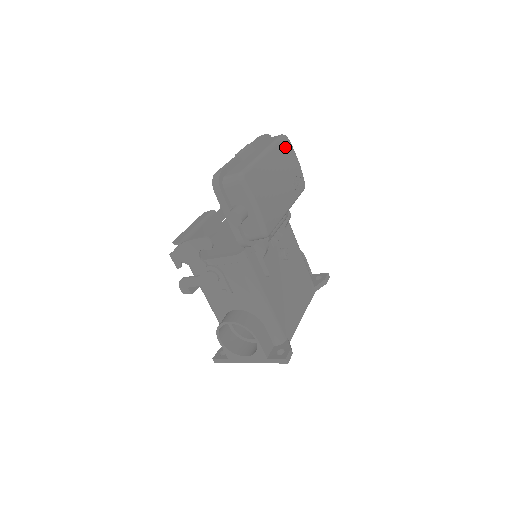
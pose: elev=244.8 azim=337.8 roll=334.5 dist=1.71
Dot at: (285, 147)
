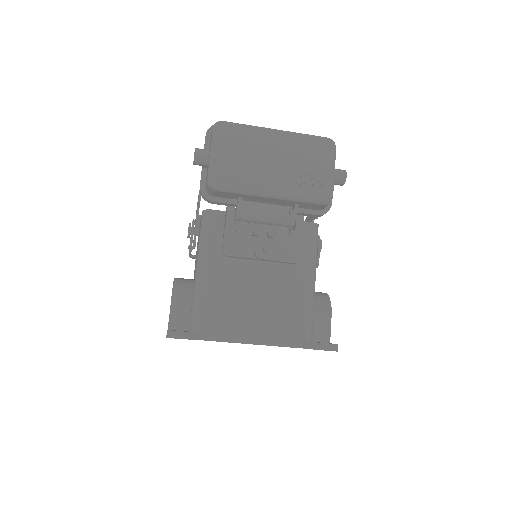
Dot at: (318, 145)
